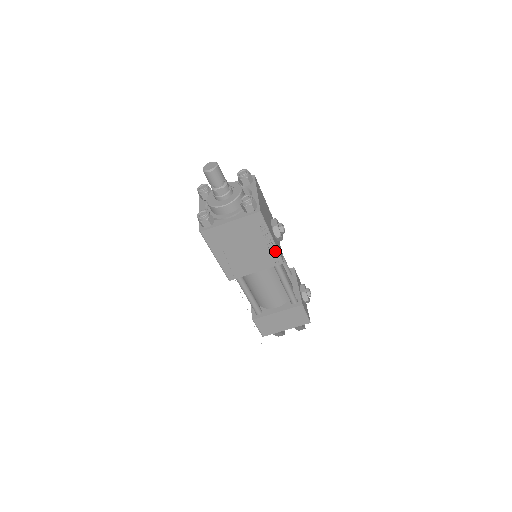
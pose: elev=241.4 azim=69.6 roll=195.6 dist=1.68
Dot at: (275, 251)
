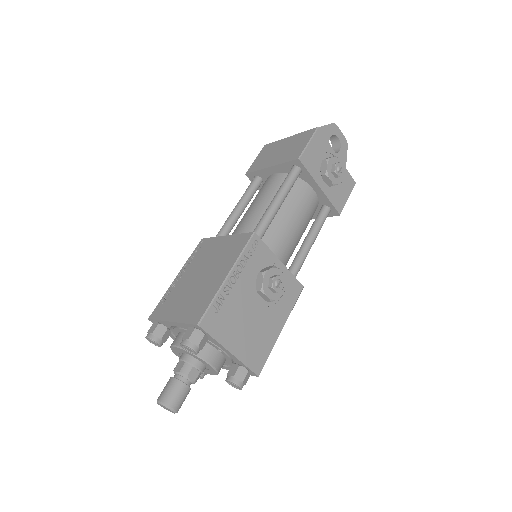
Dot at: (289, 310)
